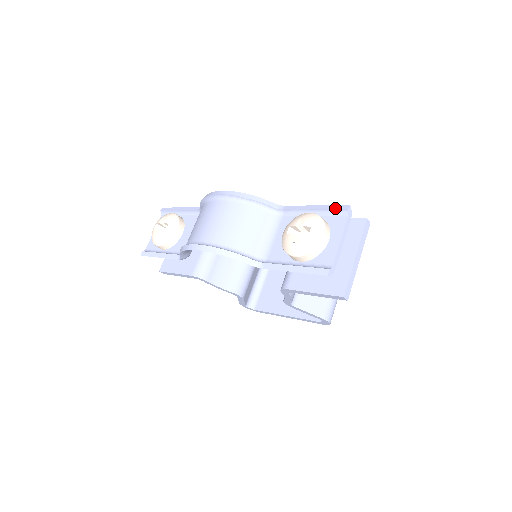
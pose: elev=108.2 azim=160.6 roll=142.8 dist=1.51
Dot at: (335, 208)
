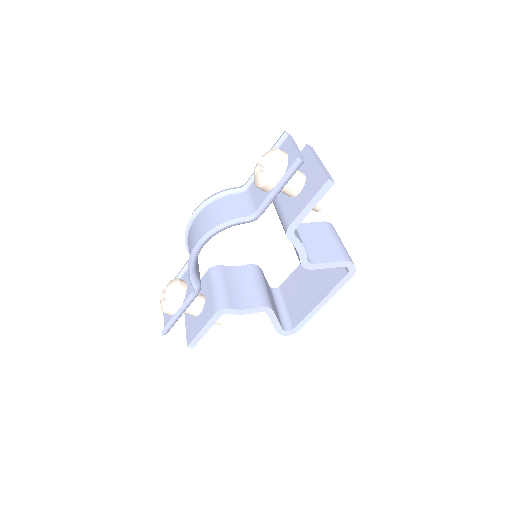
Dot at: (277, 141)
